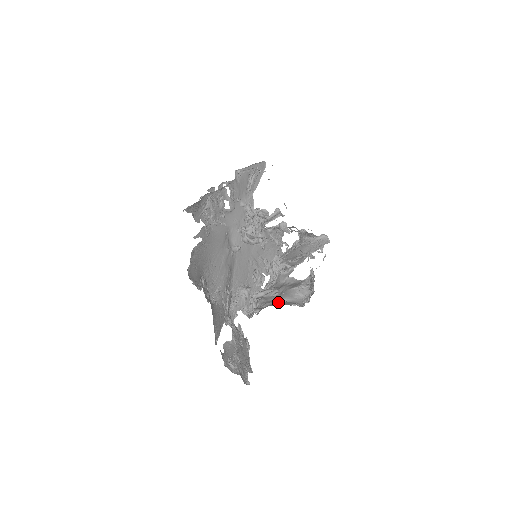
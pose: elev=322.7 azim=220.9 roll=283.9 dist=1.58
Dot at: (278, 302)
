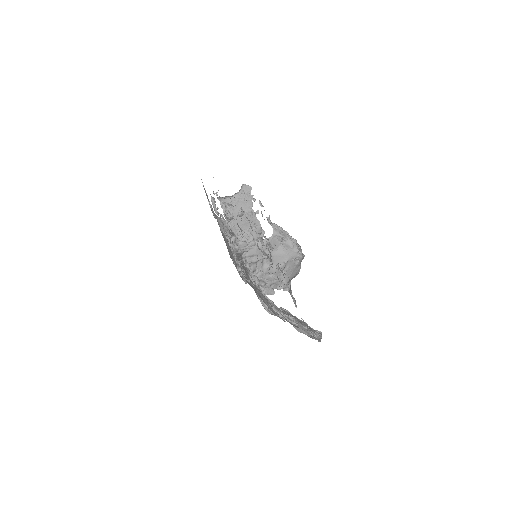
Dot at: (285, 269)
